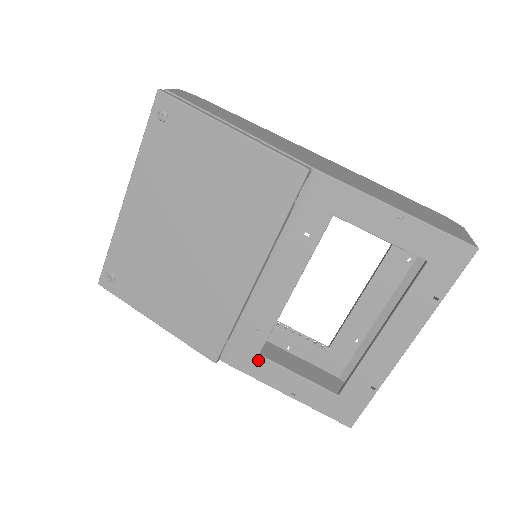
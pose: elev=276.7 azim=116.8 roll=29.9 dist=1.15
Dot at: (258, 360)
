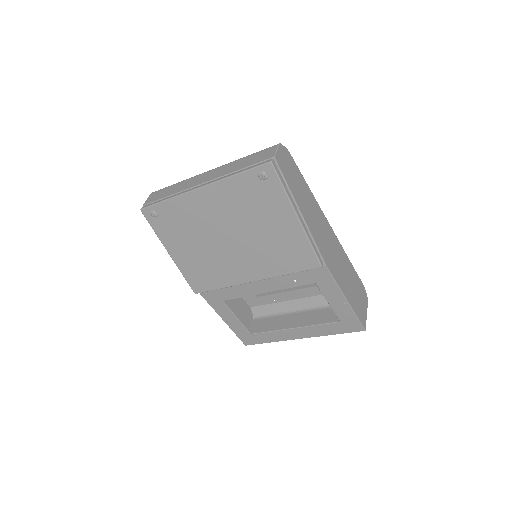
Dot at: (220, 303)
